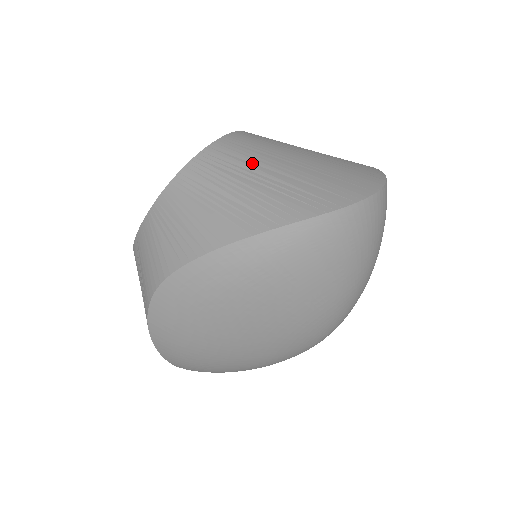
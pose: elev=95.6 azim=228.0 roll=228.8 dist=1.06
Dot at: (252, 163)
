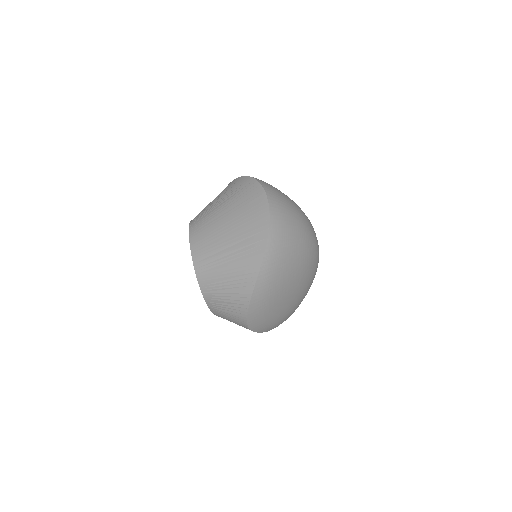
Dot at: (217, 253)
